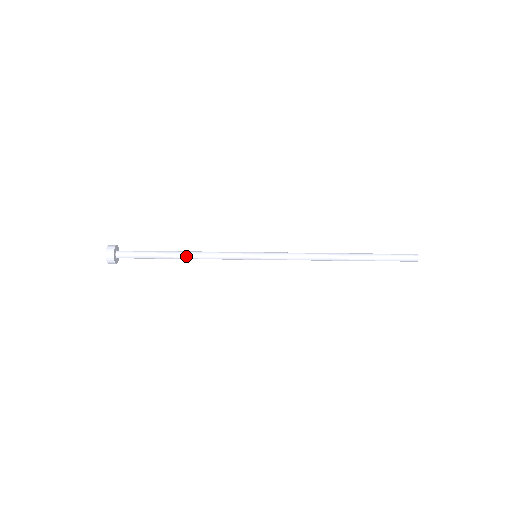
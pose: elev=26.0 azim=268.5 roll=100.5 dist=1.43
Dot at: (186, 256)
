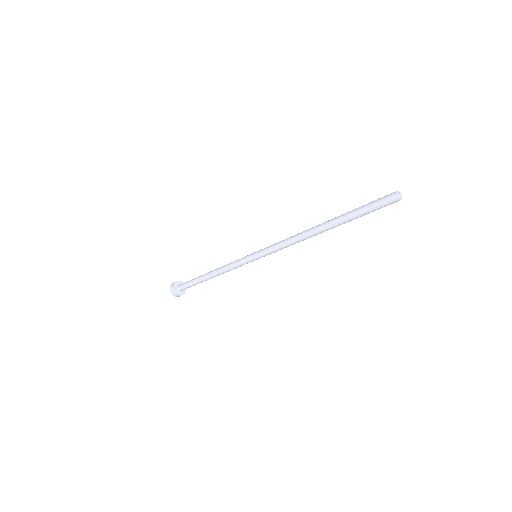
Dot at: (214, 276)
